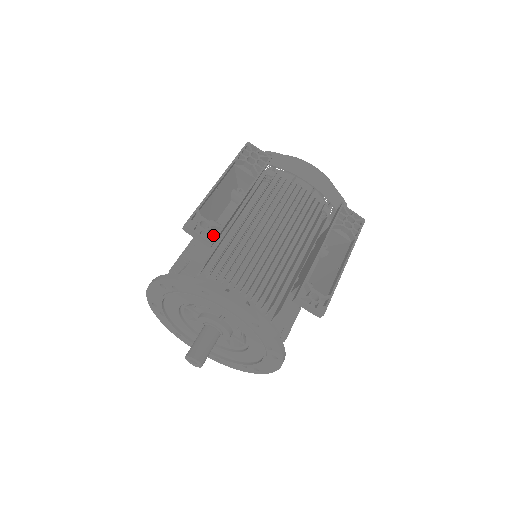
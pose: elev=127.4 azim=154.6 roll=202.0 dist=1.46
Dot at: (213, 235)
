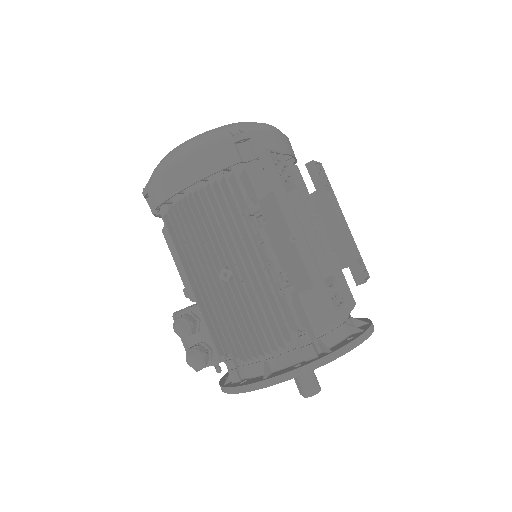
Dot at: occluded
